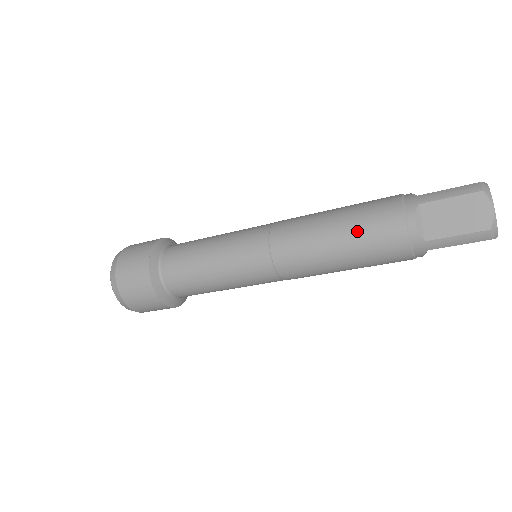
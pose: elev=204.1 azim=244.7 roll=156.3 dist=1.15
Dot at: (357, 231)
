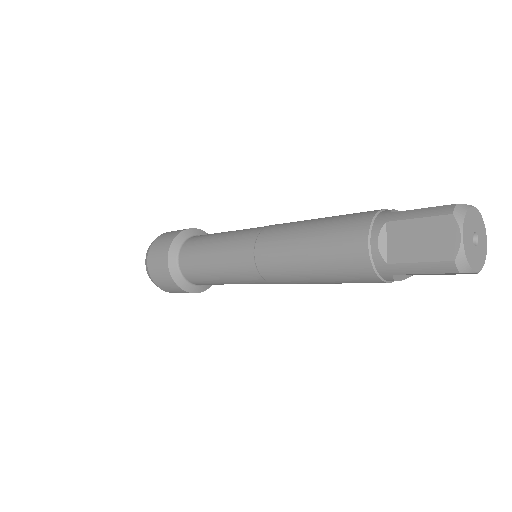
Dot at: (325, 243)
